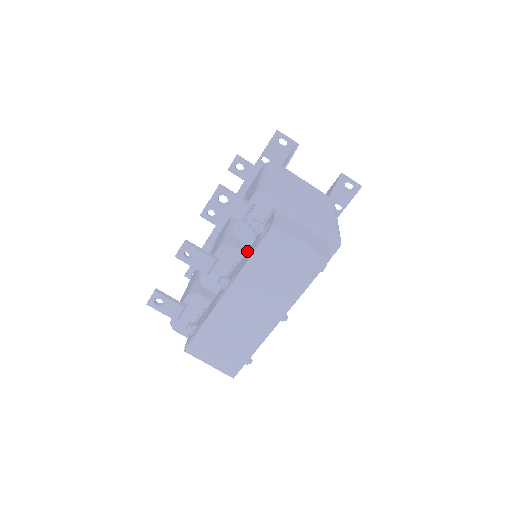
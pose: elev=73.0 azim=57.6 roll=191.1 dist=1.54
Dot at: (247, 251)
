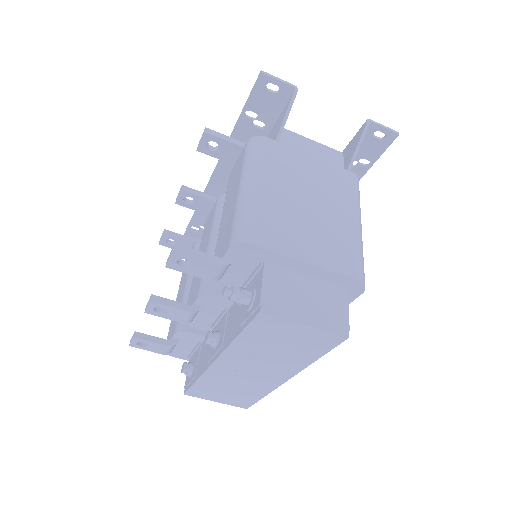
Dot at: occluded
